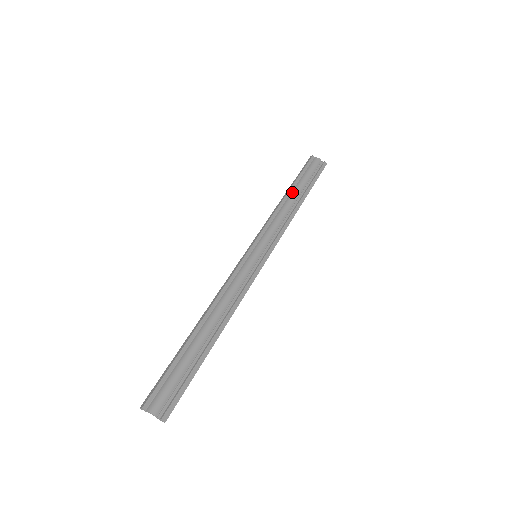
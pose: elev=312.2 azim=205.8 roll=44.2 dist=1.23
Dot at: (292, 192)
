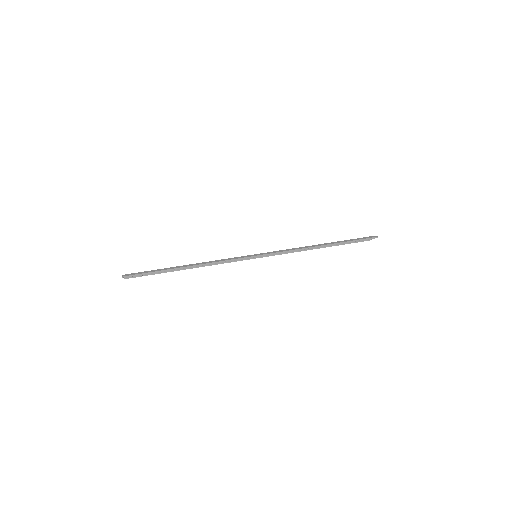
Dot at: occluded
